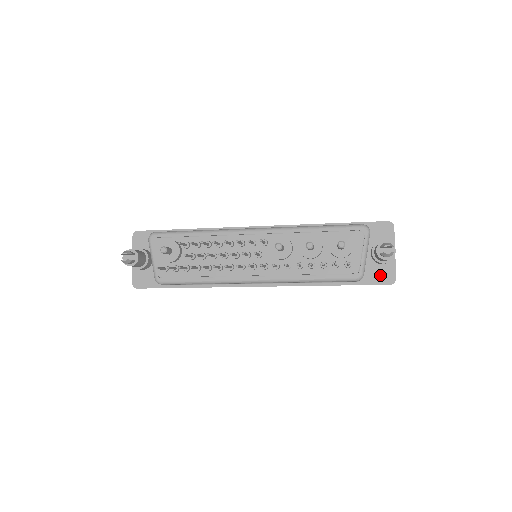
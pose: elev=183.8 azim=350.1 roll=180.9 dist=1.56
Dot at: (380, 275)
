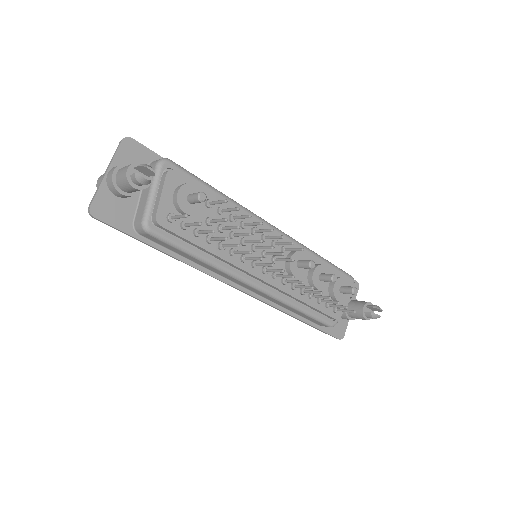
Dot at: (336, 327)
